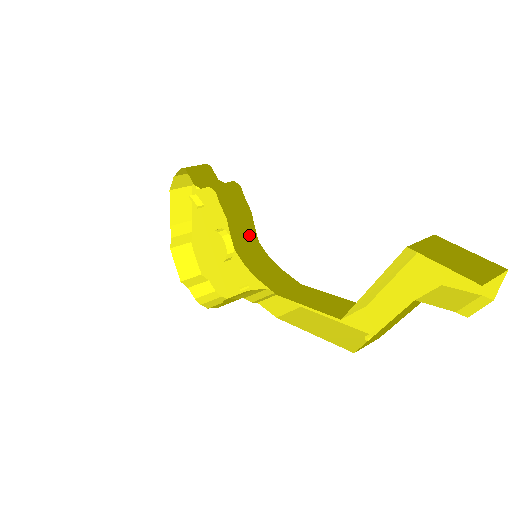
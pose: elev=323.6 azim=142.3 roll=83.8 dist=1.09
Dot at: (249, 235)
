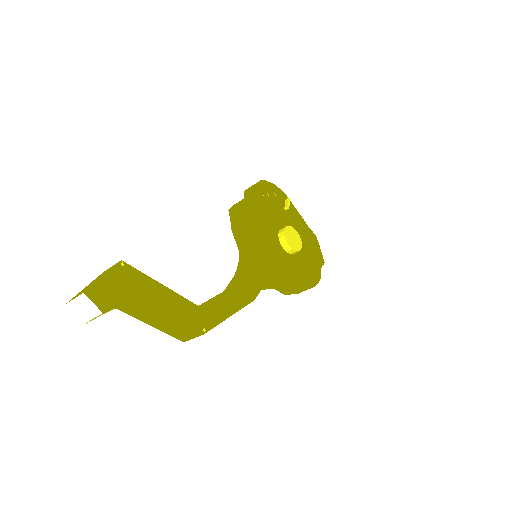
Dot at: (249, 240)
